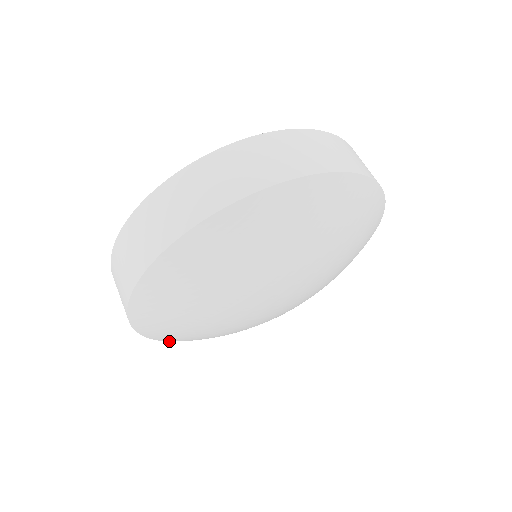
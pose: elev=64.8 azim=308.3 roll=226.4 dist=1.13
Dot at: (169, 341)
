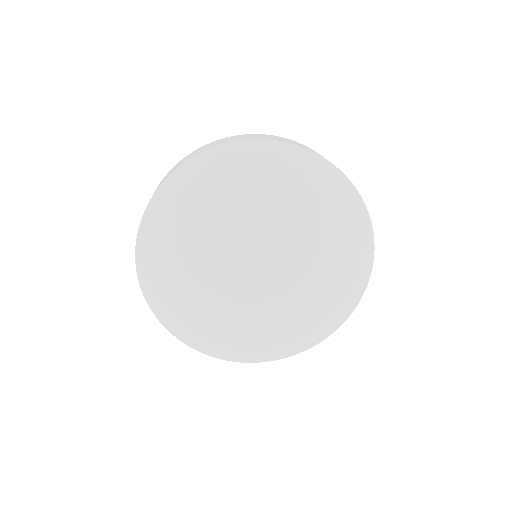
Dot at: occluded
